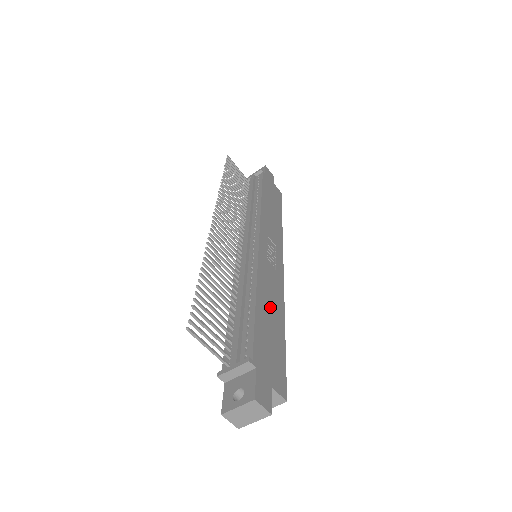
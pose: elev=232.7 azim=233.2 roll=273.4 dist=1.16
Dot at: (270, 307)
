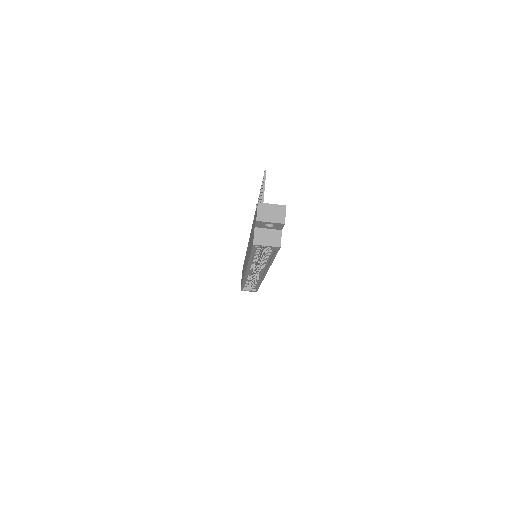
Dot at: occluded
